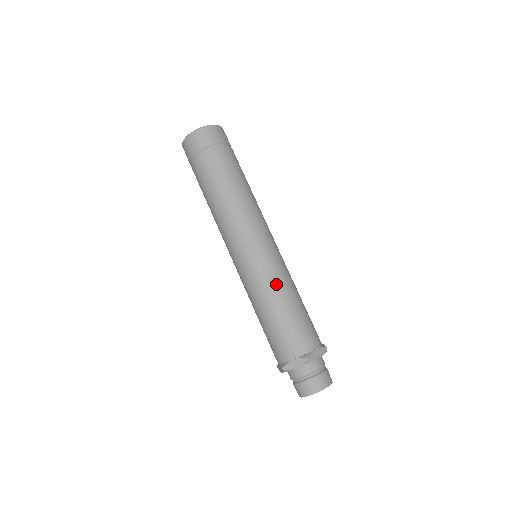
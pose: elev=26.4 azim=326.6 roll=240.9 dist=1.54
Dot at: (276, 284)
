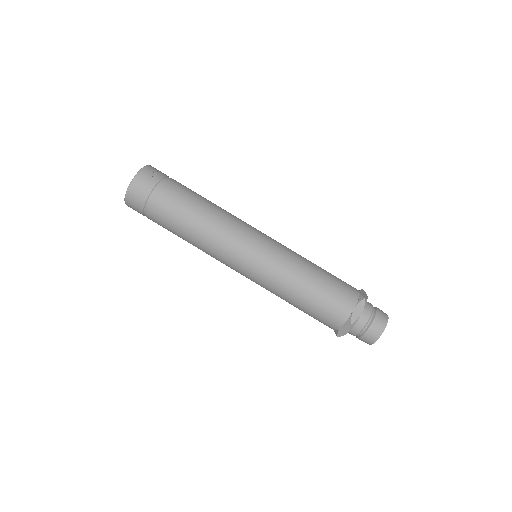
Dot at: (285, 280)
